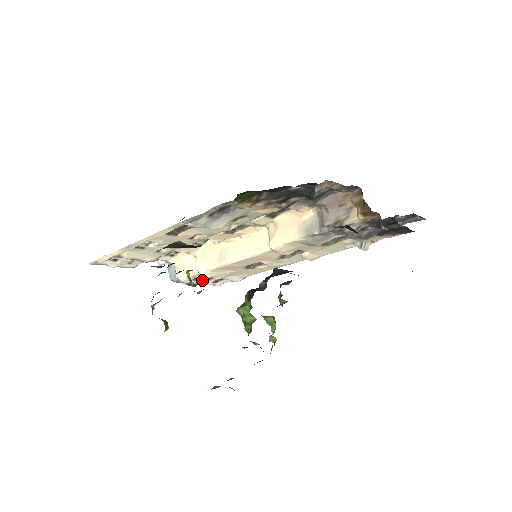
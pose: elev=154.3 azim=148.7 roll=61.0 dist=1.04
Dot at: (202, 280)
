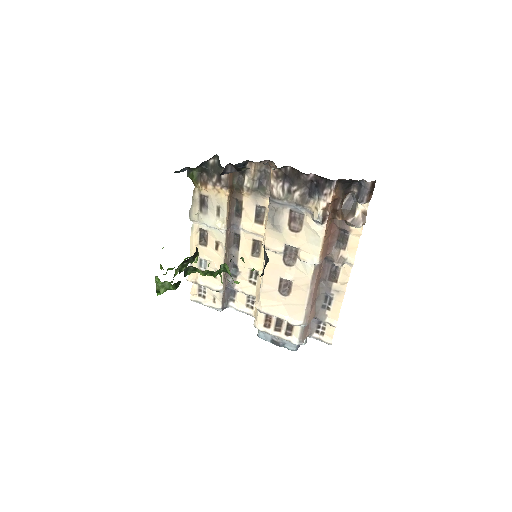
Dot at: (273, 329)
